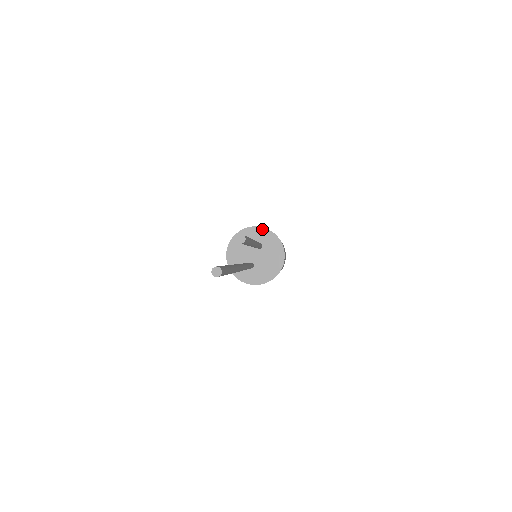
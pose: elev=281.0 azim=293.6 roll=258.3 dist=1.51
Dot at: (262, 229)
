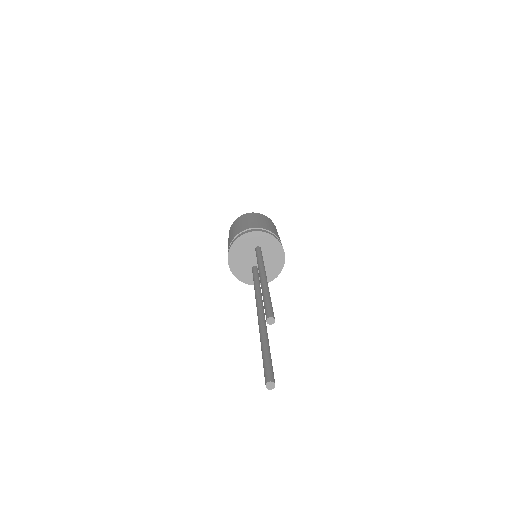
Dot at: (257, 233)
